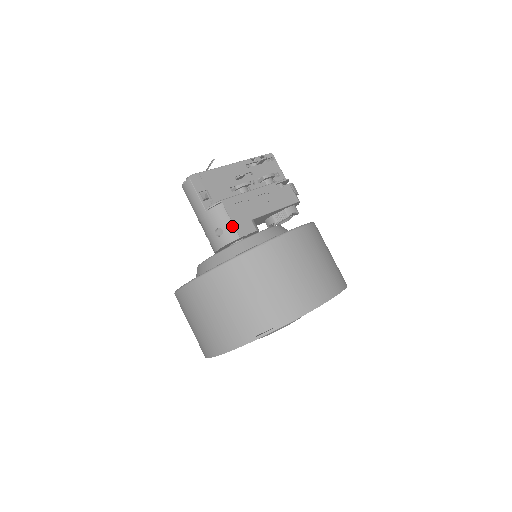
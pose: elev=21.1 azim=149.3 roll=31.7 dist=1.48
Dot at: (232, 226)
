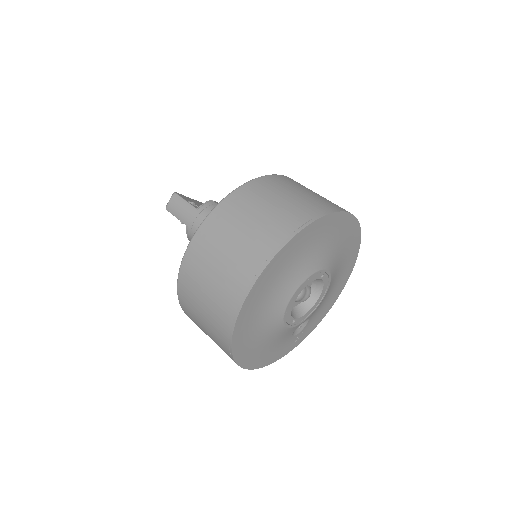
Dot at: occluded
